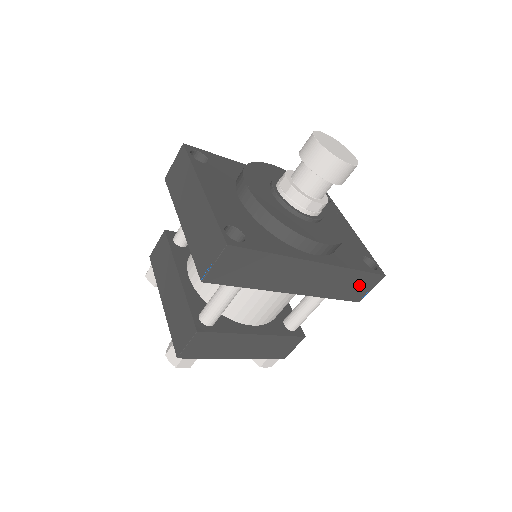
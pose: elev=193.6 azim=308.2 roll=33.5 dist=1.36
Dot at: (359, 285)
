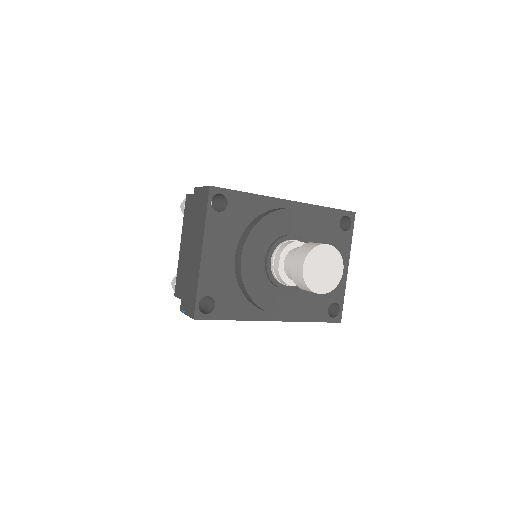
Dot at: occluded
